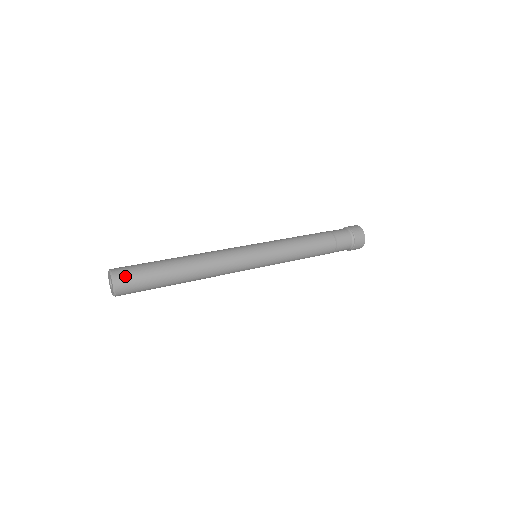
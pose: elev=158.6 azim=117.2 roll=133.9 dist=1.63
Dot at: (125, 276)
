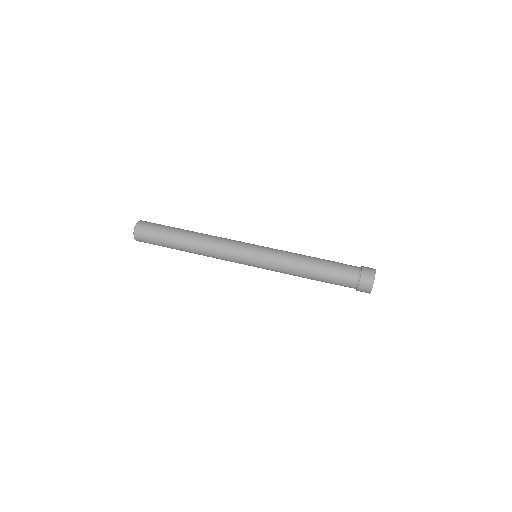
Dot at: (142, 240)
